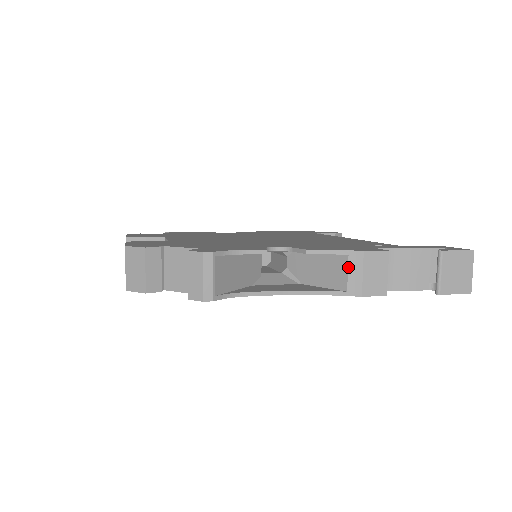
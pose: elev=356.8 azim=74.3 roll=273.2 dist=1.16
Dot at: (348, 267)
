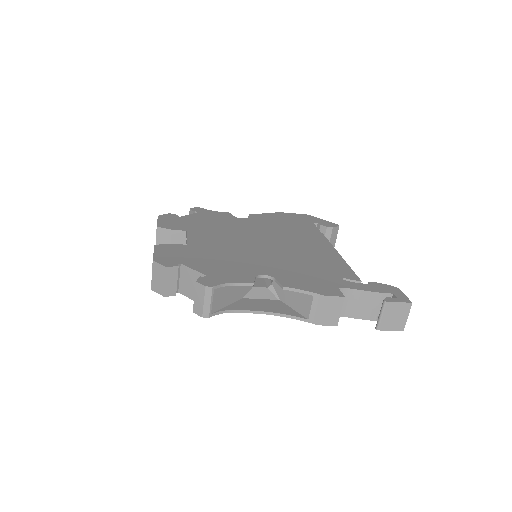
Dot at: (312, 304)
